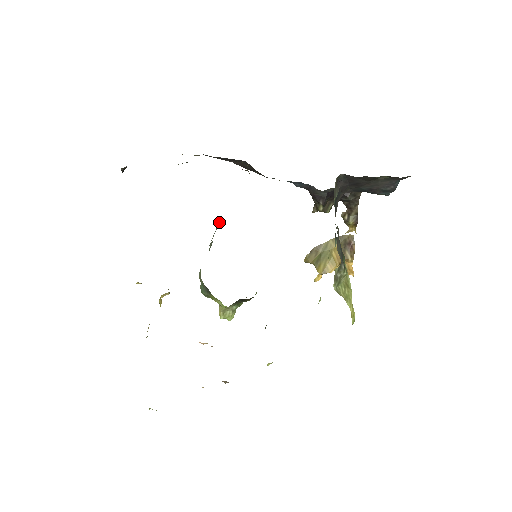
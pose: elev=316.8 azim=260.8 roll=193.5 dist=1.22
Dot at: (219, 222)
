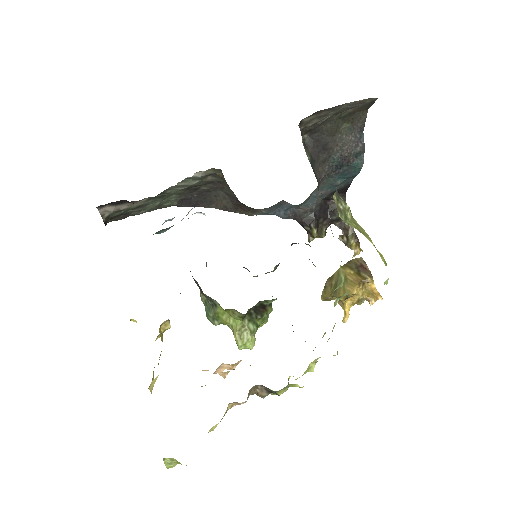
Dot at: occluded
